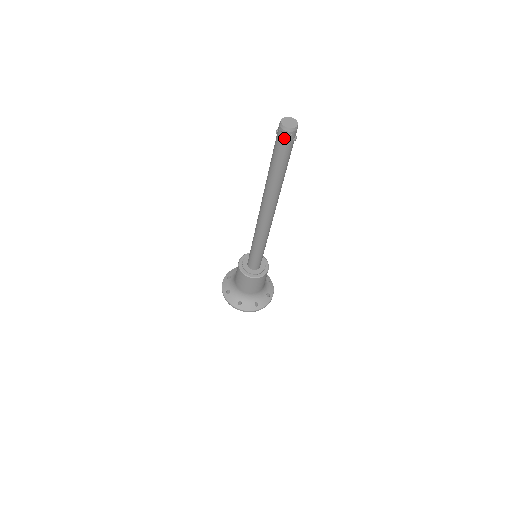
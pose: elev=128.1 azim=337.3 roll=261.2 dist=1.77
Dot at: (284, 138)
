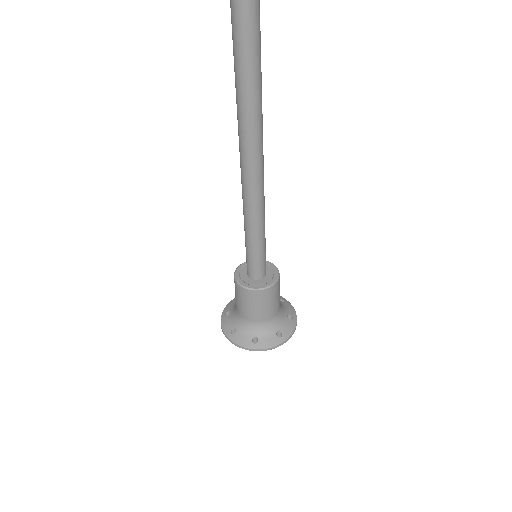
Dot at: out of frame
